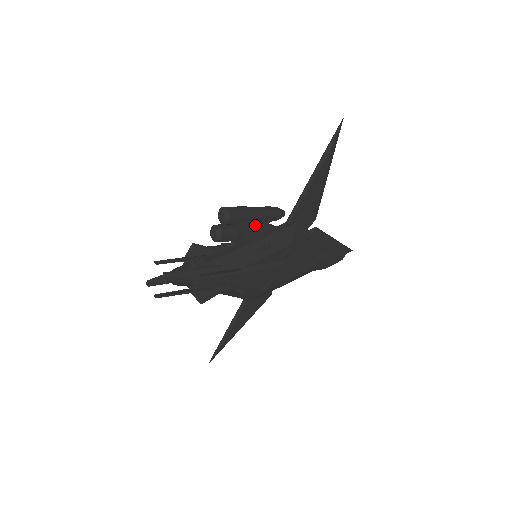
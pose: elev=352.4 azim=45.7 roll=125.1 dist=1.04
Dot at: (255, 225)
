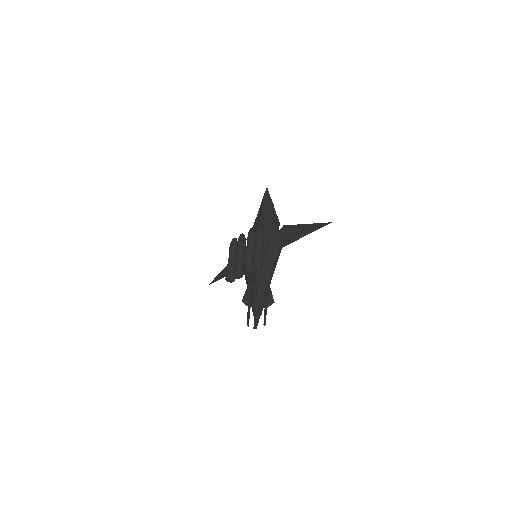
Dot at: occluded
